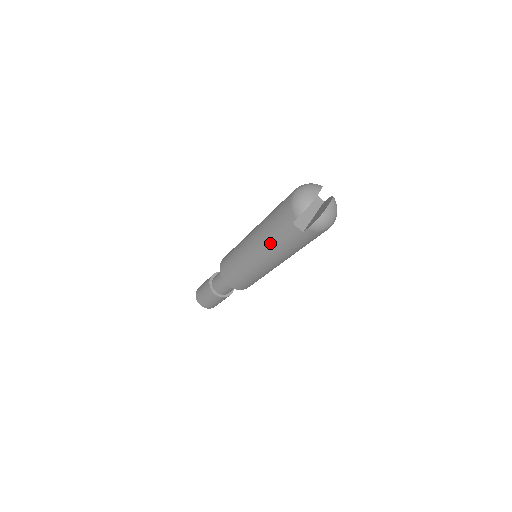
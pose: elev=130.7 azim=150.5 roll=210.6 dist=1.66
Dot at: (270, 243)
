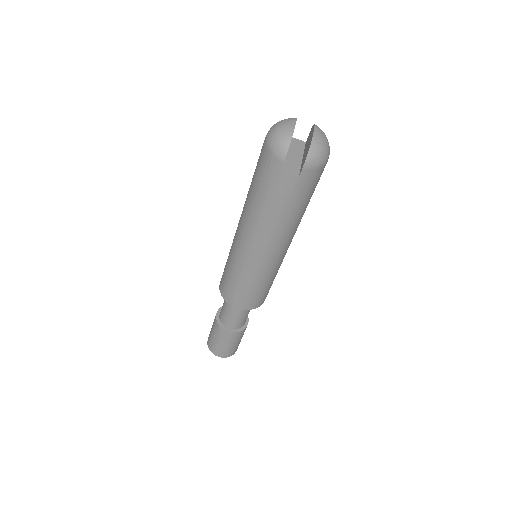
Dot at: (265, 218)
